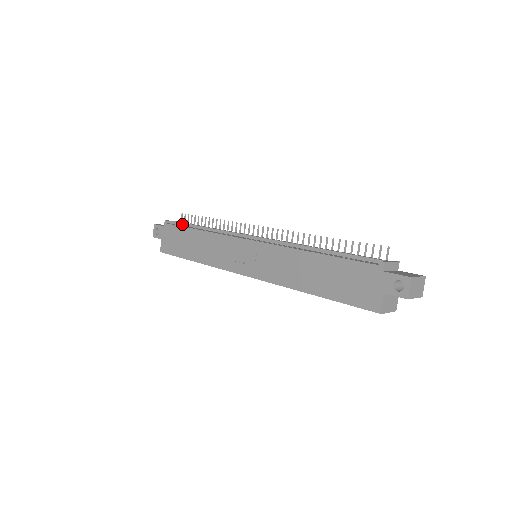
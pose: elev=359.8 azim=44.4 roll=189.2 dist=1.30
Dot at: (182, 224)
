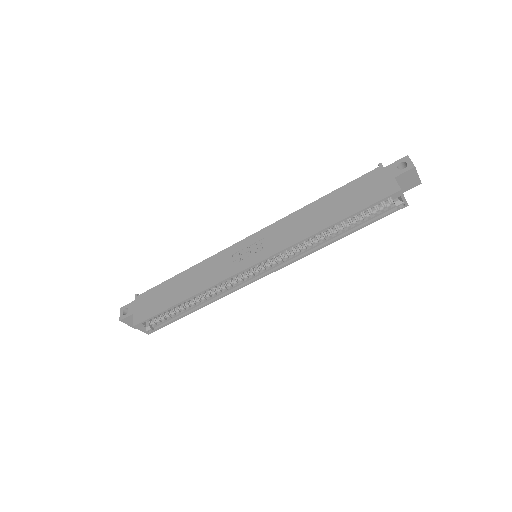
Dot at: occluded
